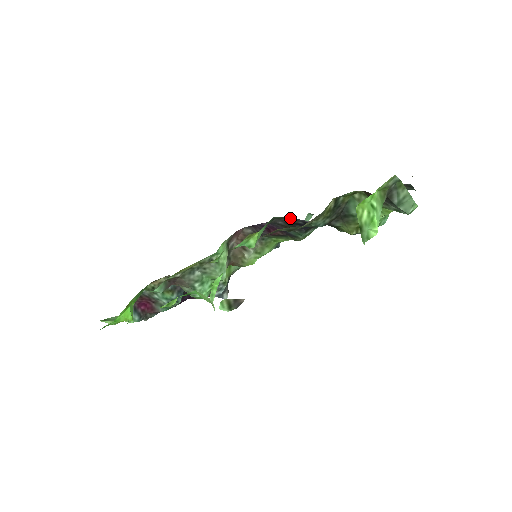
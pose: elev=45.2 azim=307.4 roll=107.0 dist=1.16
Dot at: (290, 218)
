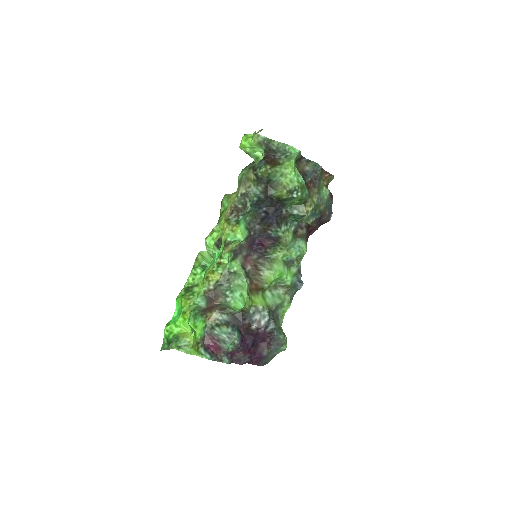
Dot at: (255, 215)
